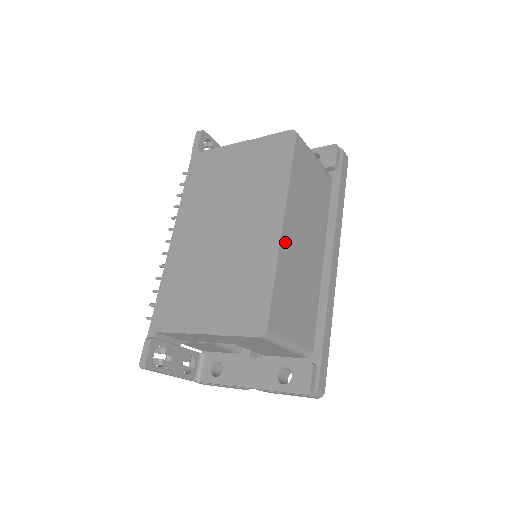
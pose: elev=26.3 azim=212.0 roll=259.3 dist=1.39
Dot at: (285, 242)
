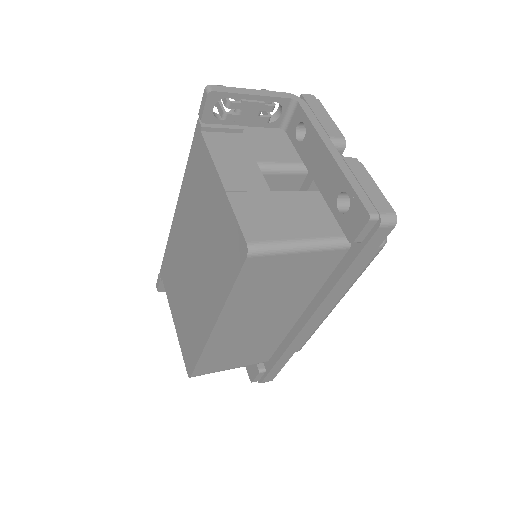
Dot at: (218, 335)
